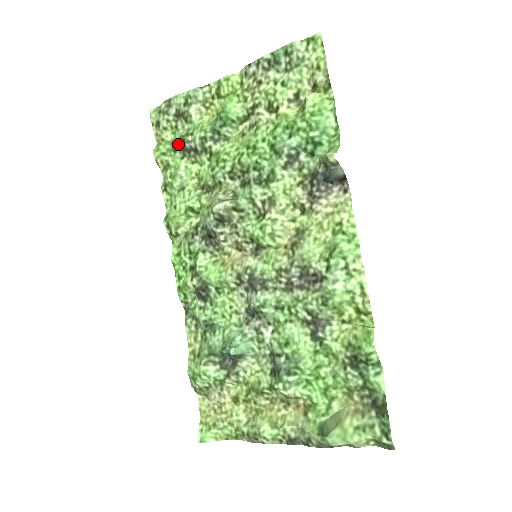
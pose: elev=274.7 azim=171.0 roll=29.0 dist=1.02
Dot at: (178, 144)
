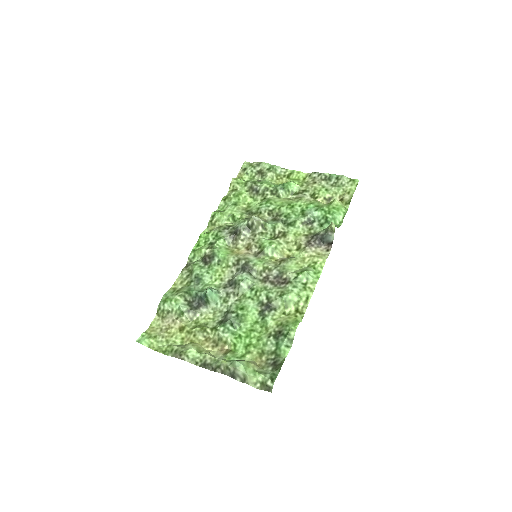
Dot at: (250, 183)
